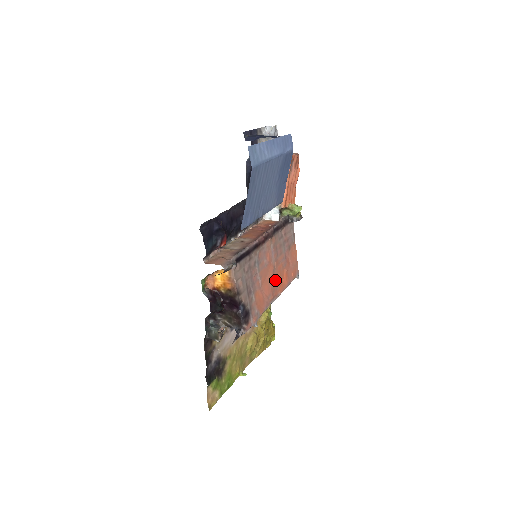
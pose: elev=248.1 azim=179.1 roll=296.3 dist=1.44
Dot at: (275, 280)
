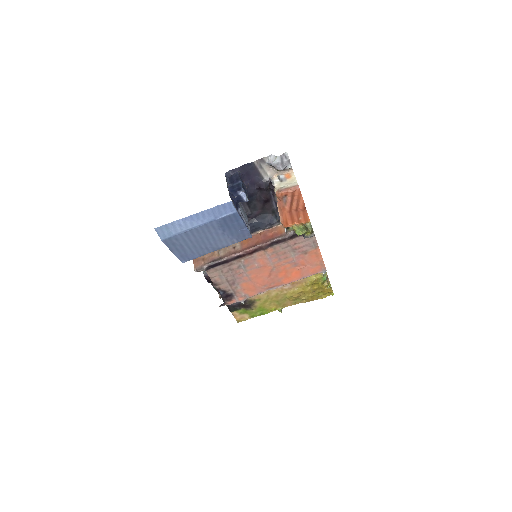
Dot at: (276, 276)
